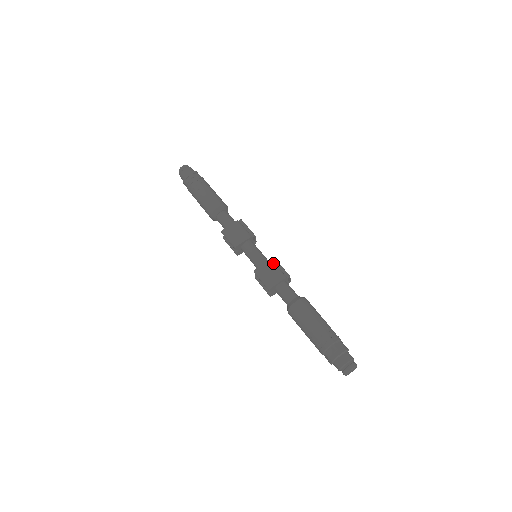
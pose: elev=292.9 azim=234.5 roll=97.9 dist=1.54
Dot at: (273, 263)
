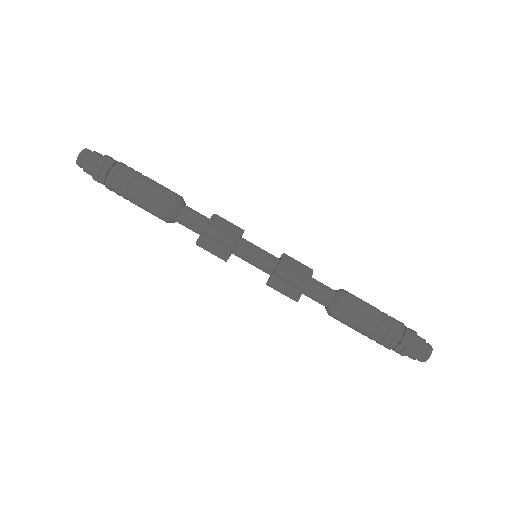
Dot at: (289, 257)
